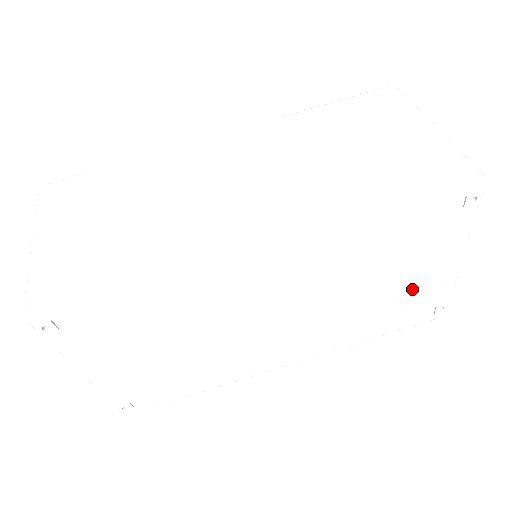
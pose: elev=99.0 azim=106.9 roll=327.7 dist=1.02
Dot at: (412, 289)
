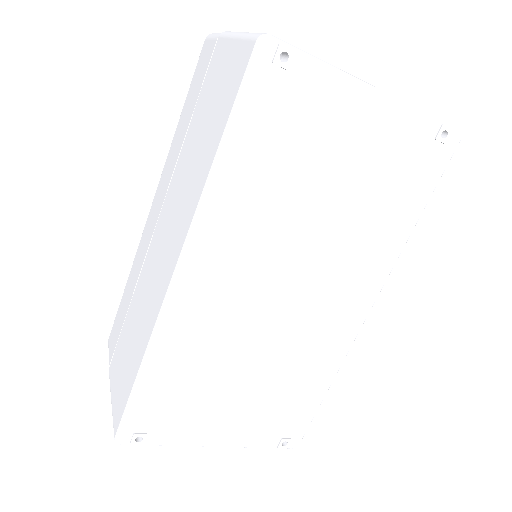
Dot at: (374, 158)
